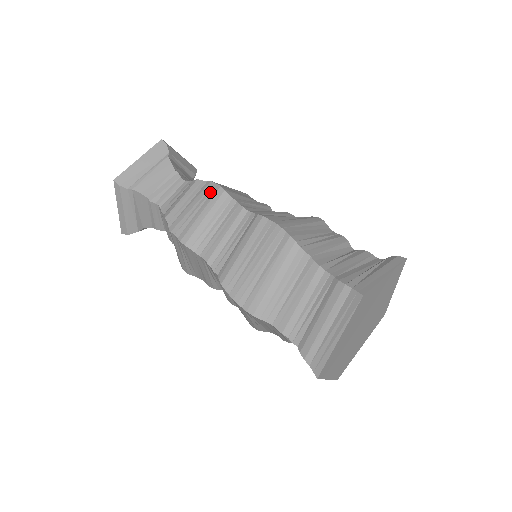
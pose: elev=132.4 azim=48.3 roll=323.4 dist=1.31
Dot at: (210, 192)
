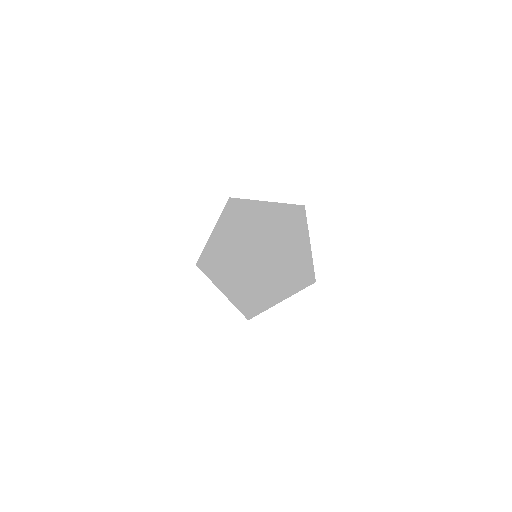
Dot at: occluded
